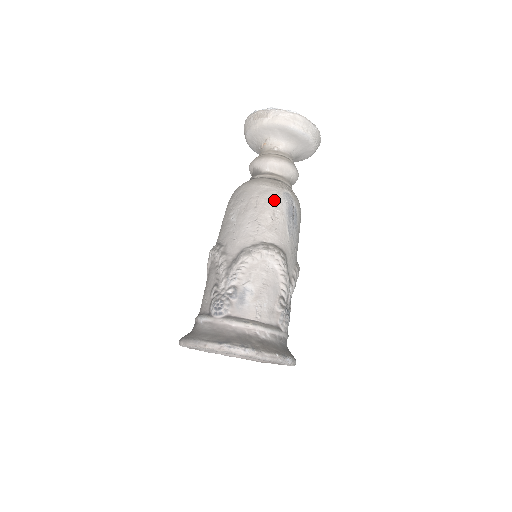
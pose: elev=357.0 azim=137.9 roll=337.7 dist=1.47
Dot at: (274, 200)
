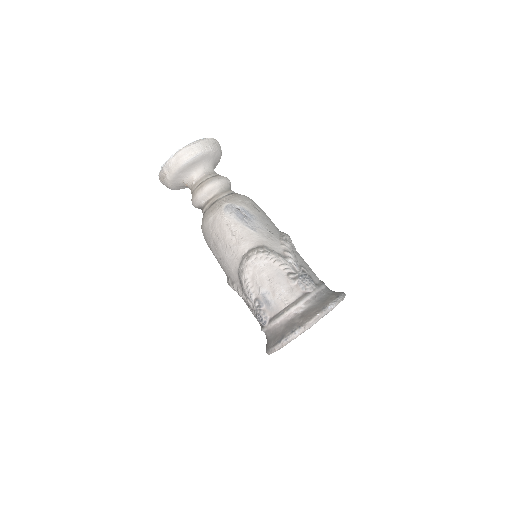
Dot at: (223, 222)
